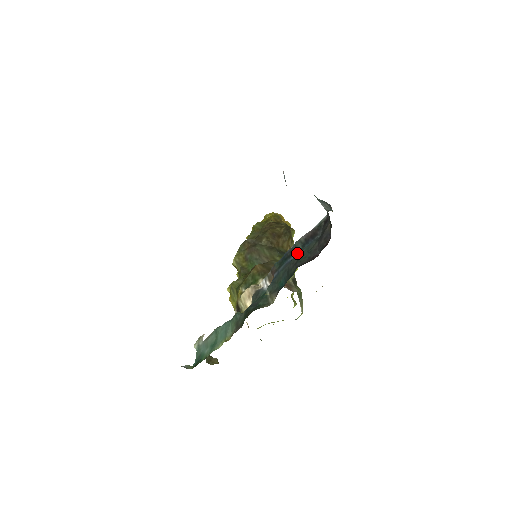
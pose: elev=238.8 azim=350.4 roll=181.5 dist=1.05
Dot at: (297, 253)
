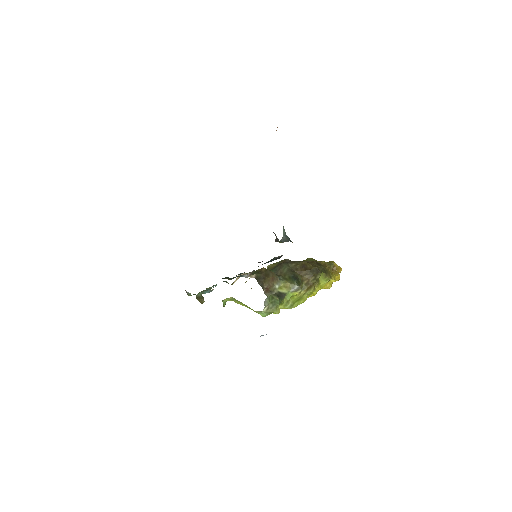
Dot at: occluded
